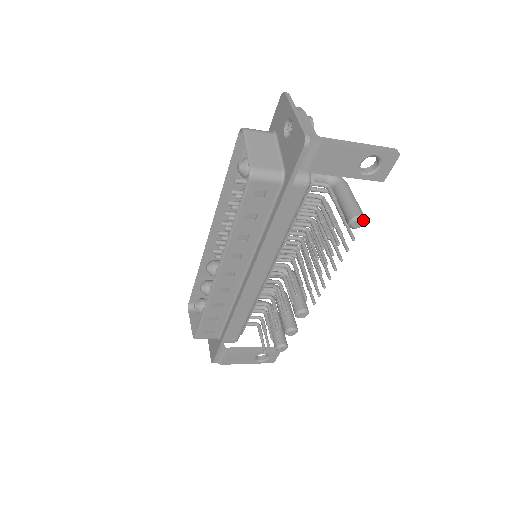
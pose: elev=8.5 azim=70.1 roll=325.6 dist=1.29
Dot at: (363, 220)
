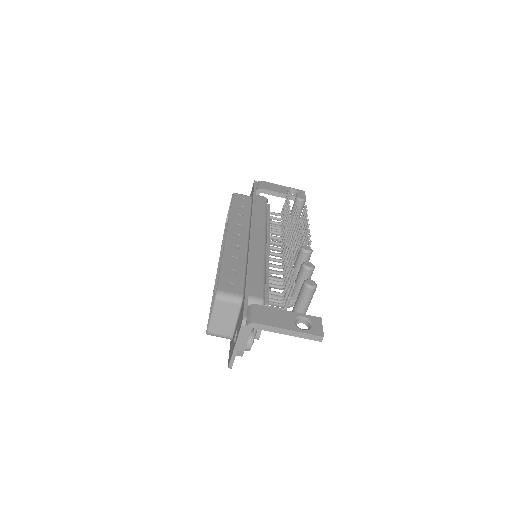
Dot at: (303, 197)
